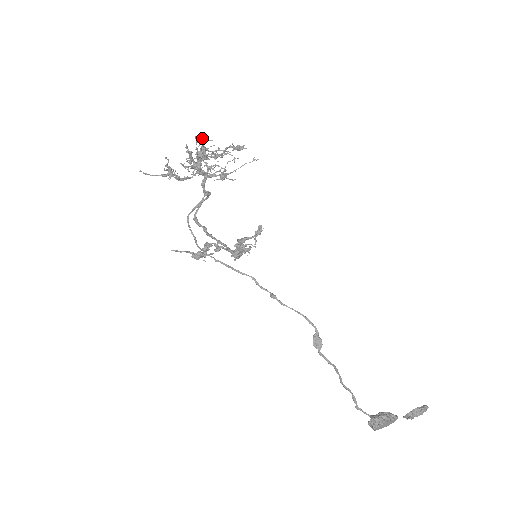
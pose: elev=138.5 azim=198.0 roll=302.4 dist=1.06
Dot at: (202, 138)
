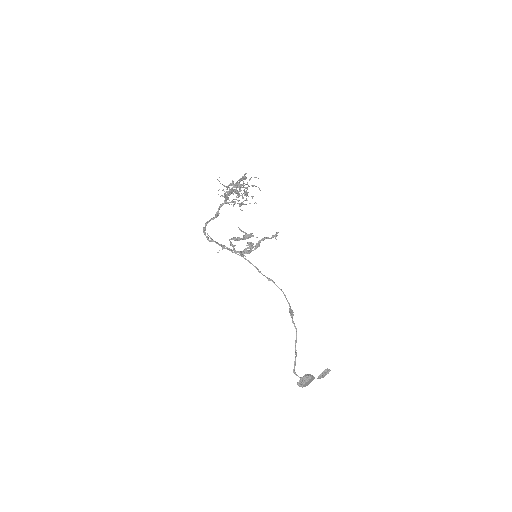
Dot at: (245, 176)
